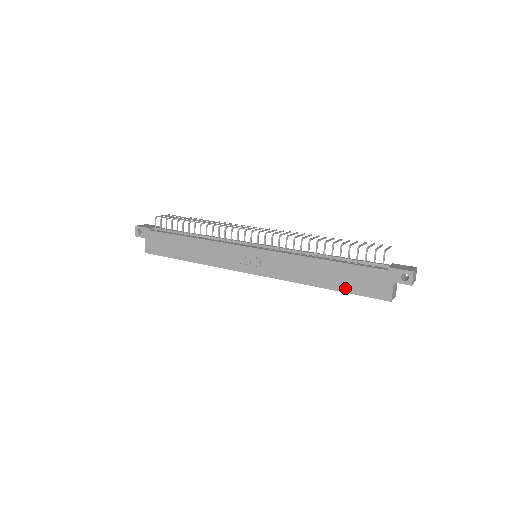
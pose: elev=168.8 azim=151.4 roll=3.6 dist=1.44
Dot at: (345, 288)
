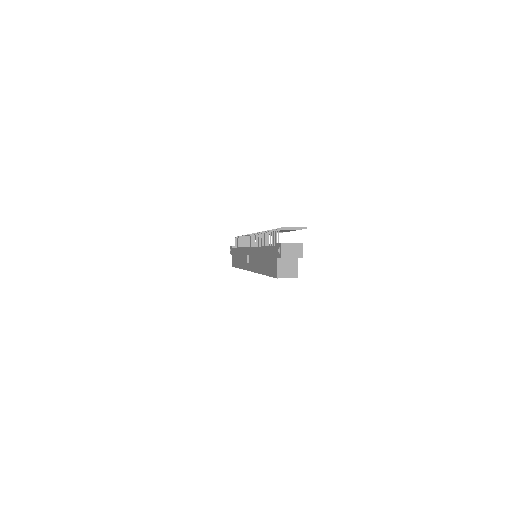
Dot at: (266, 271)
